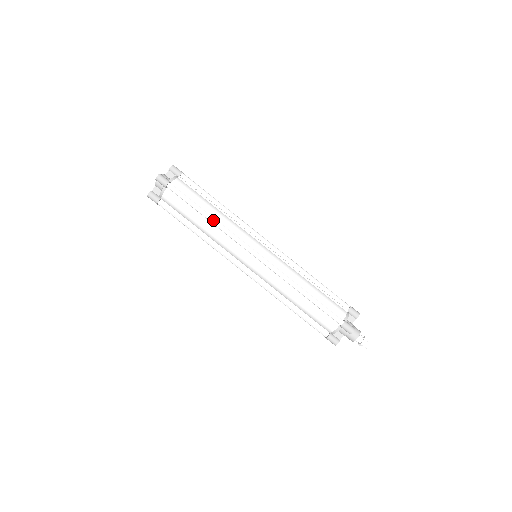
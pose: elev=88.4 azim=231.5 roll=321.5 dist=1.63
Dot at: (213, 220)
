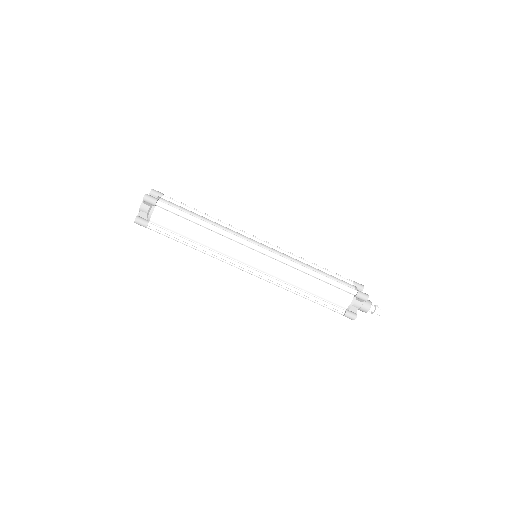
Dot at: (211, 226)
